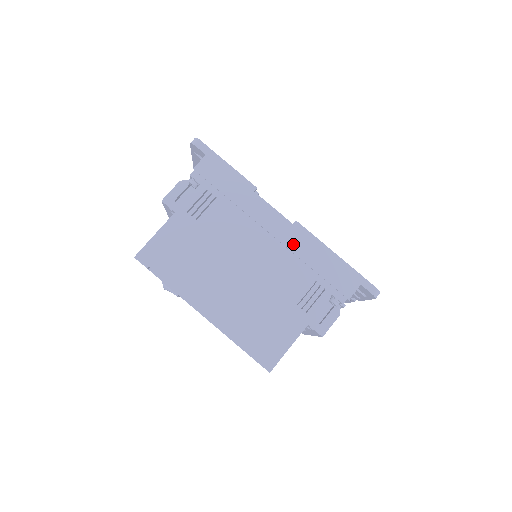
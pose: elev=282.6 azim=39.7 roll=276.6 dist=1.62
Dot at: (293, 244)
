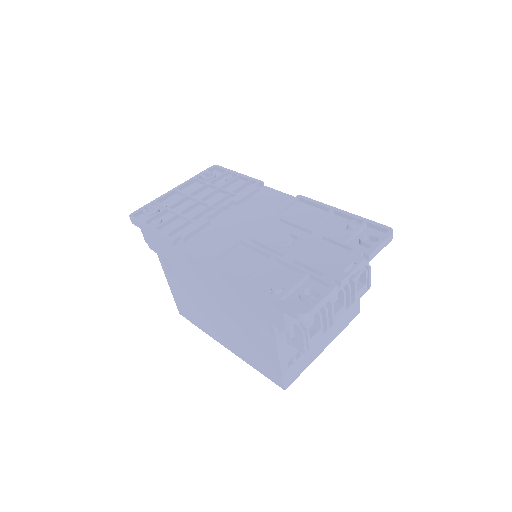
Dot at: (221, 284)
